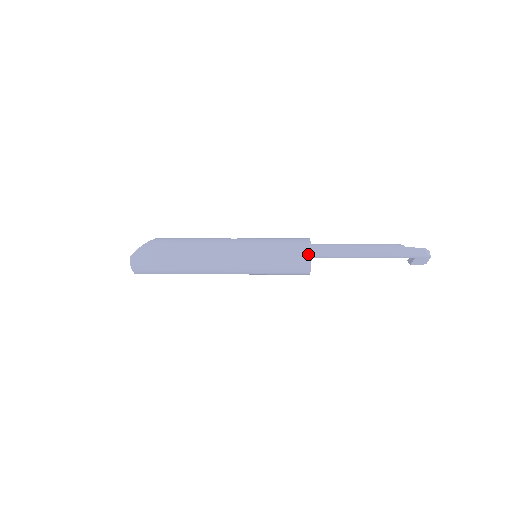
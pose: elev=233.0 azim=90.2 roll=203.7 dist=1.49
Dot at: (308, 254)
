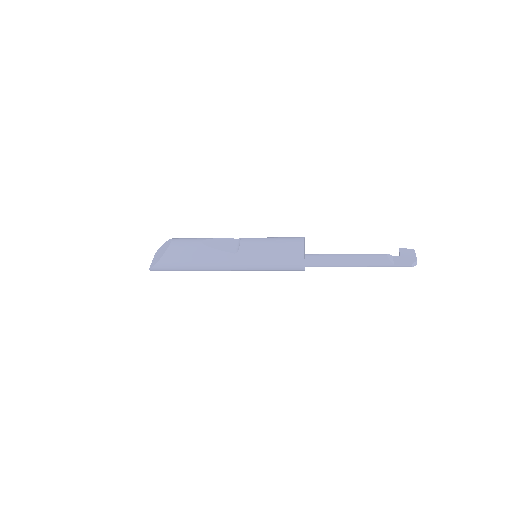
Dot at: (301, 269)
